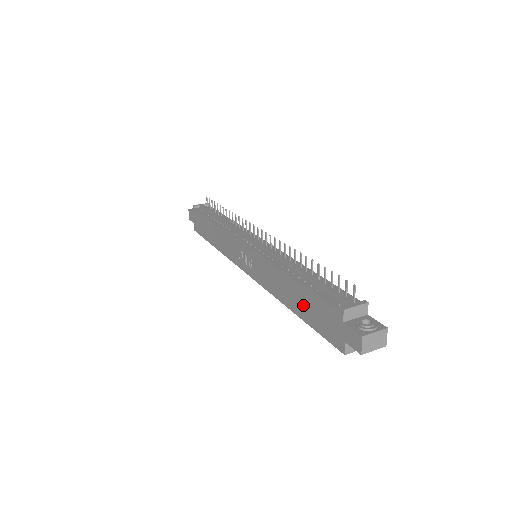
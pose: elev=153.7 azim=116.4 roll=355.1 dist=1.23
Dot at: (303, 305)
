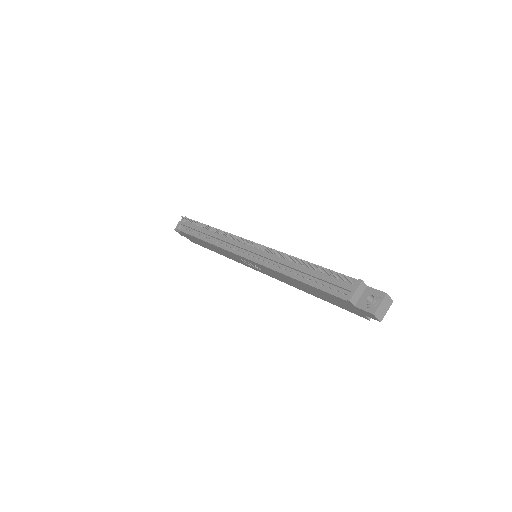
Dot at: (318, 294)
